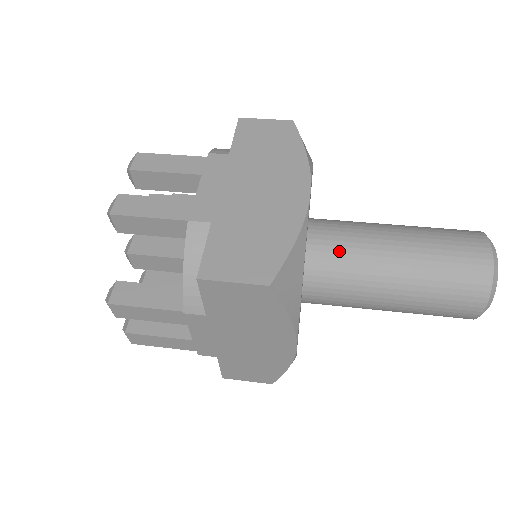
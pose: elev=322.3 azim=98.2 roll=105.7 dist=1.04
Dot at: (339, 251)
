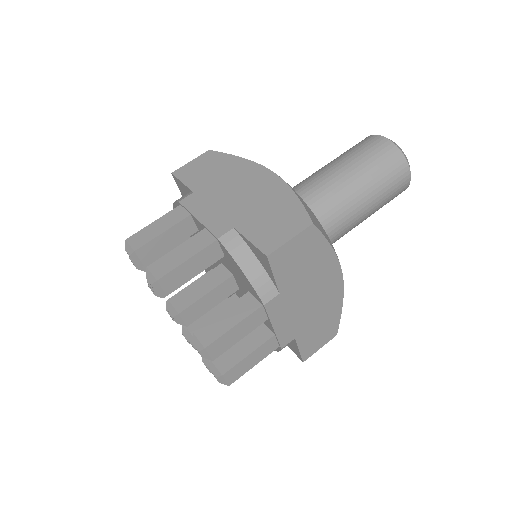
Dot at: occluded
